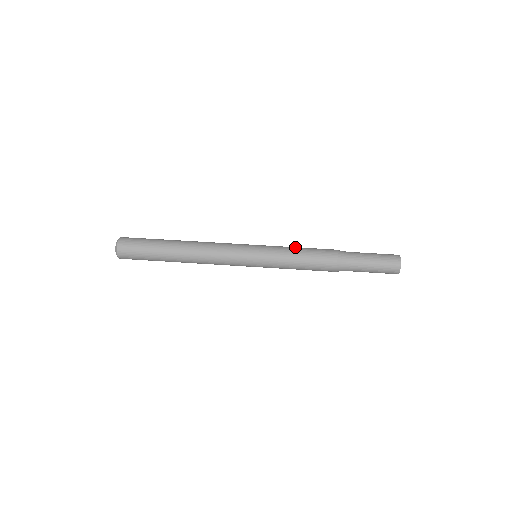
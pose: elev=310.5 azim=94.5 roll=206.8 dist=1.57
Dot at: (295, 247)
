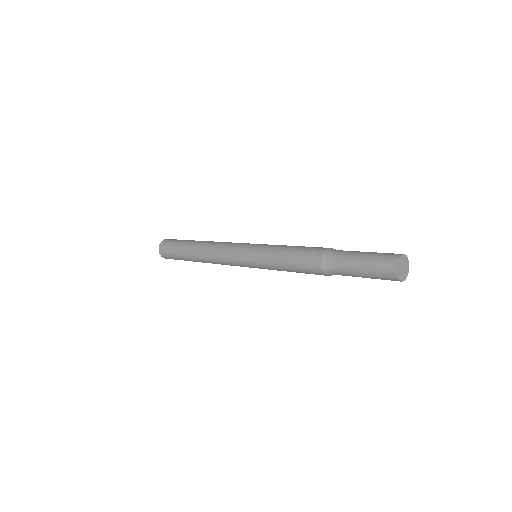
Dot at: occluded
